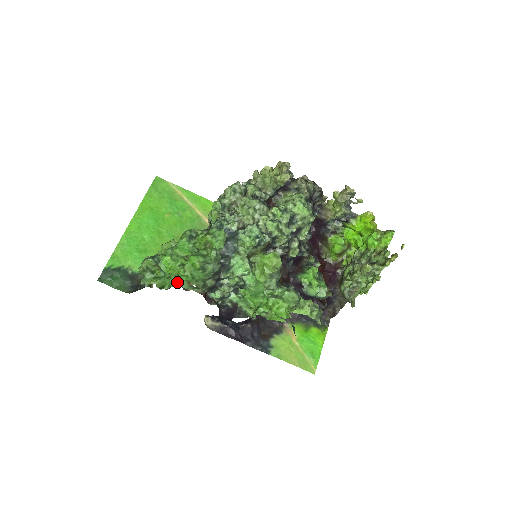
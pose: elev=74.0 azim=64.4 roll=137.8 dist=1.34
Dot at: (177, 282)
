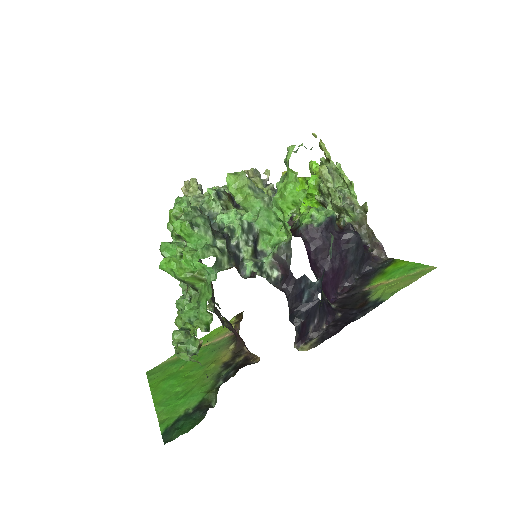
Dot at: (206, 294)
